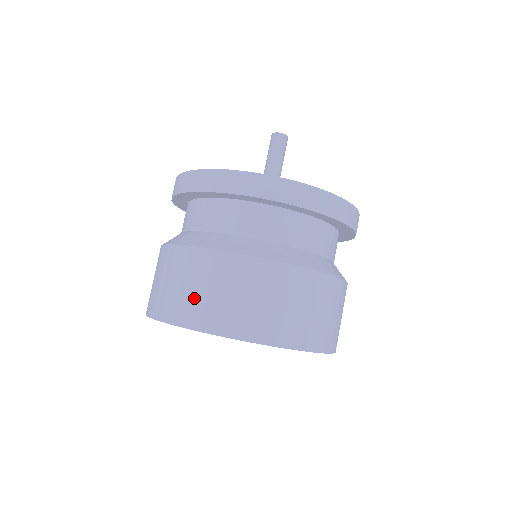
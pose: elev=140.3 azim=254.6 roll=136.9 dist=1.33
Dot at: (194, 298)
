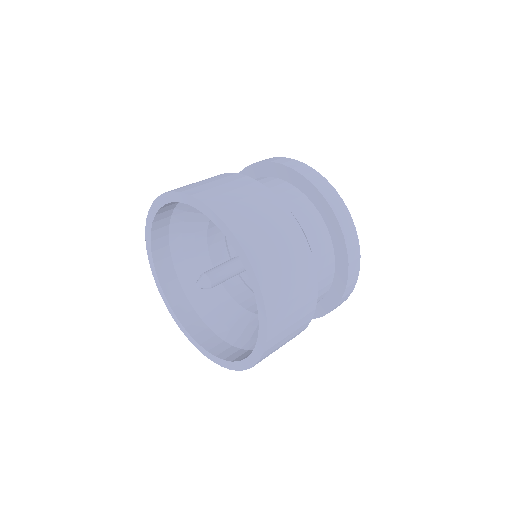
Dot at: occluded
